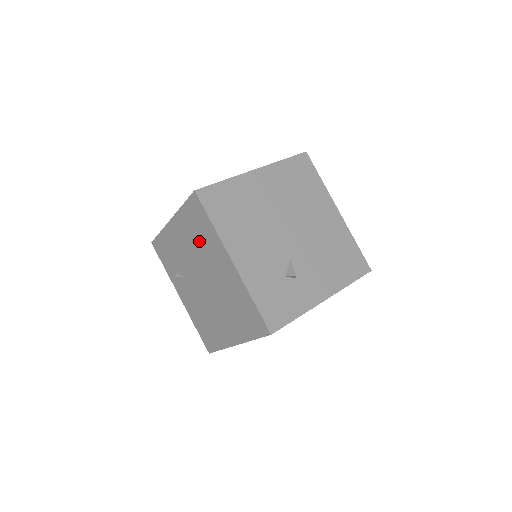
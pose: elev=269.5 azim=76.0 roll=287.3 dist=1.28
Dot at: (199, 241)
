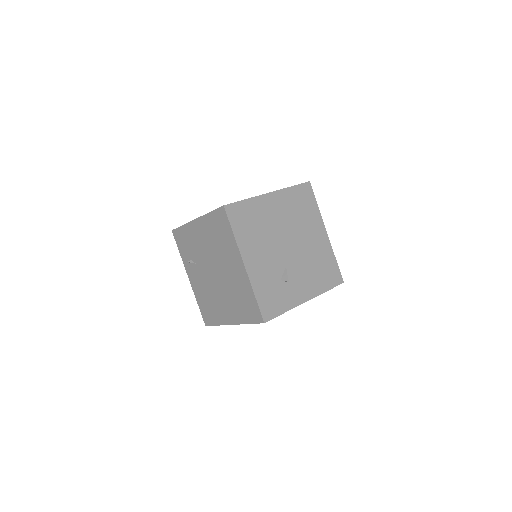
Dot at: (218, 242)
